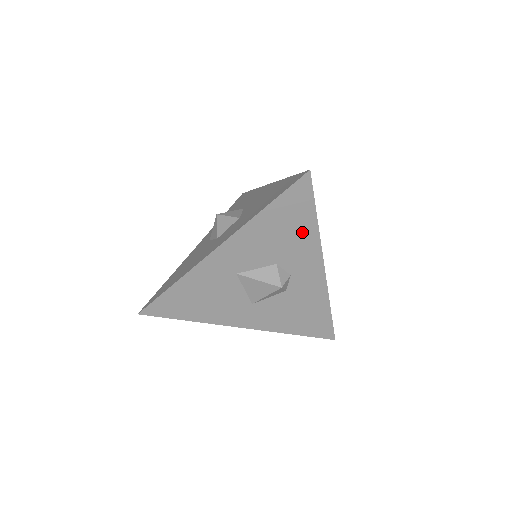
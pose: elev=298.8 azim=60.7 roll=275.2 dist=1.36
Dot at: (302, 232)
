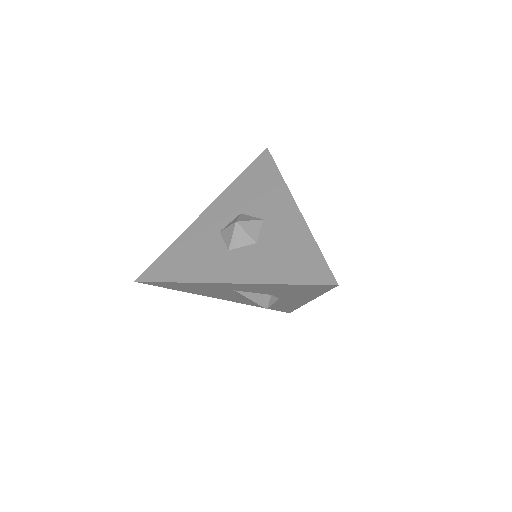
Dot at: (305, 294)
